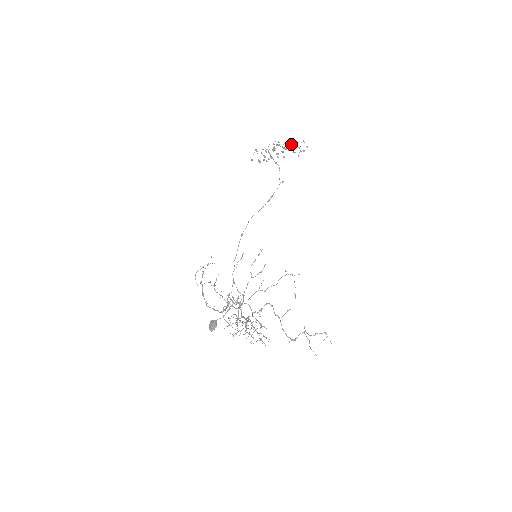
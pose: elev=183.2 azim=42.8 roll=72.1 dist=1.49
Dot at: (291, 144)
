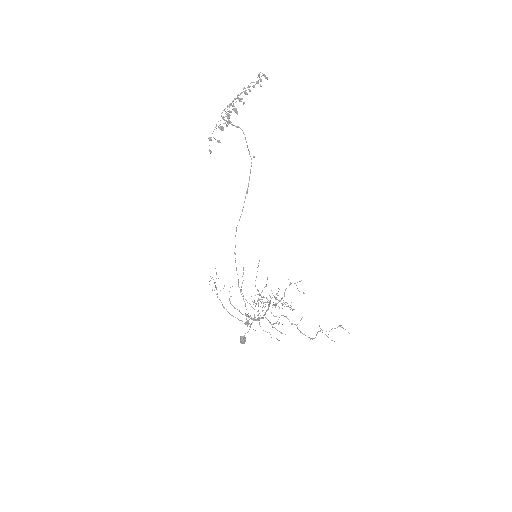
Dot at: (246, 90)
